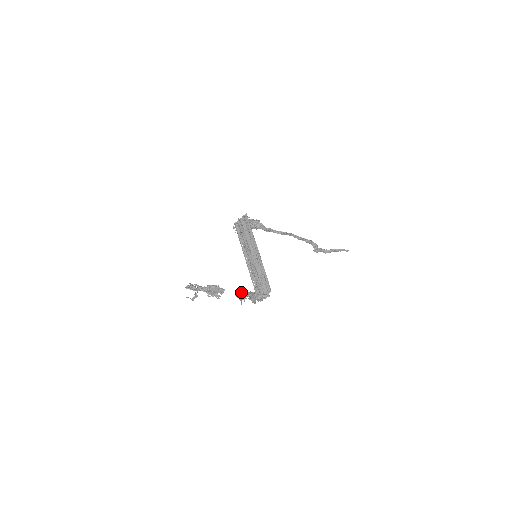
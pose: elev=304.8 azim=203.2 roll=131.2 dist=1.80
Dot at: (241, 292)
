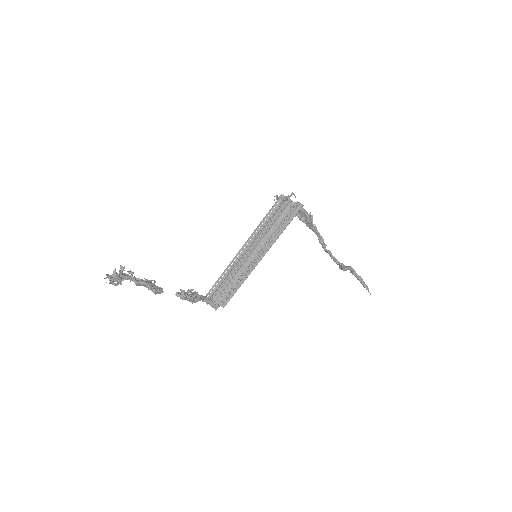
Dot at: (183, 298)
